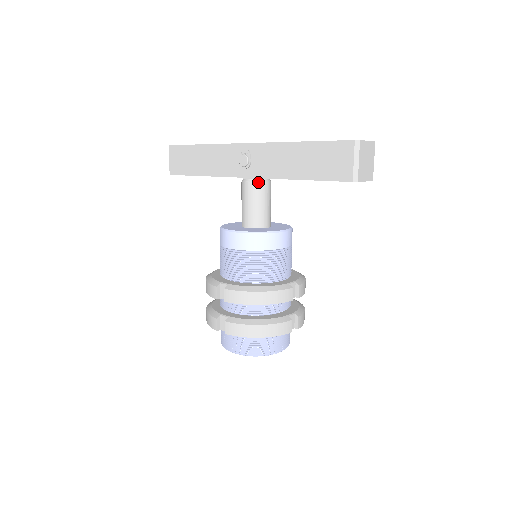
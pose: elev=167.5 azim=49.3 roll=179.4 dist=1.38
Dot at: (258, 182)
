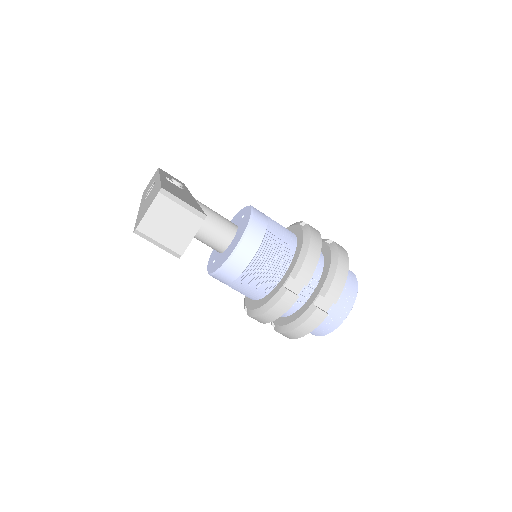
Dot at: occluded
